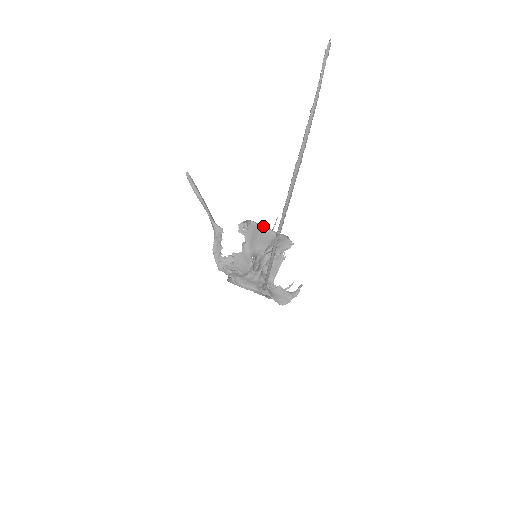
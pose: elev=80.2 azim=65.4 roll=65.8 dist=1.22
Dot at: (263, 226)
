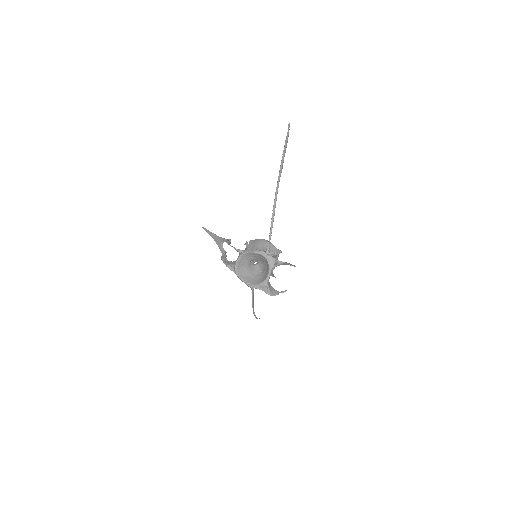
Dot at: (260, 239)
